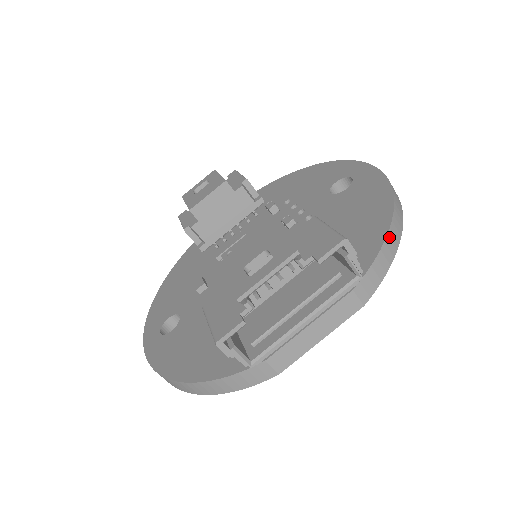
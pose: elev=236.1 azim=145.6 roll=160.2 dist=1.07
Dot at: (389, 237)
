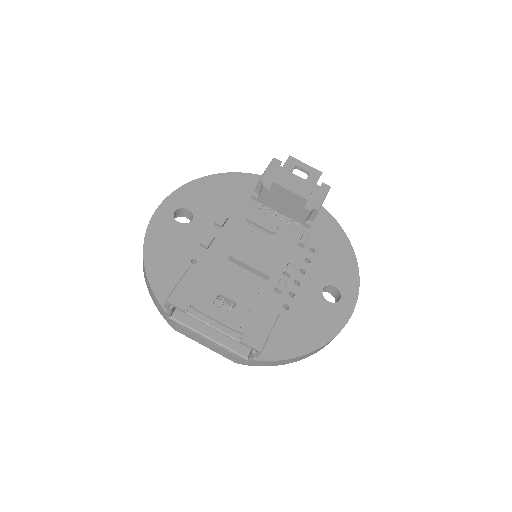
Dot at: (287, 360)
